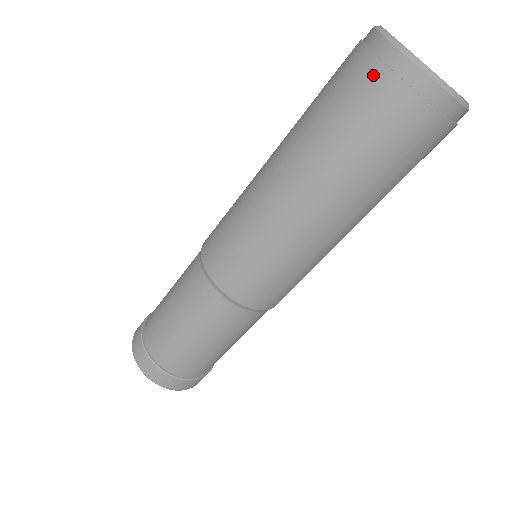
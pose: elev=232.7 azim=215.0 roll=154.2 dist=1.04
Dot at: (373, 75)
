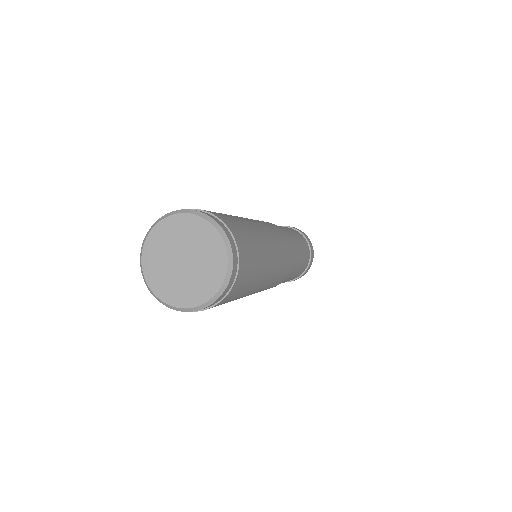
Dot at: occluded
